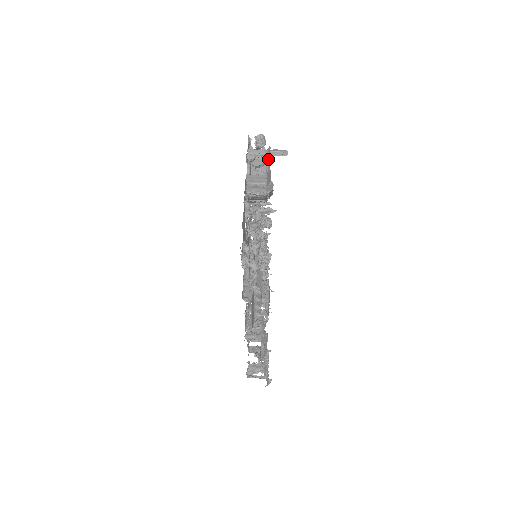
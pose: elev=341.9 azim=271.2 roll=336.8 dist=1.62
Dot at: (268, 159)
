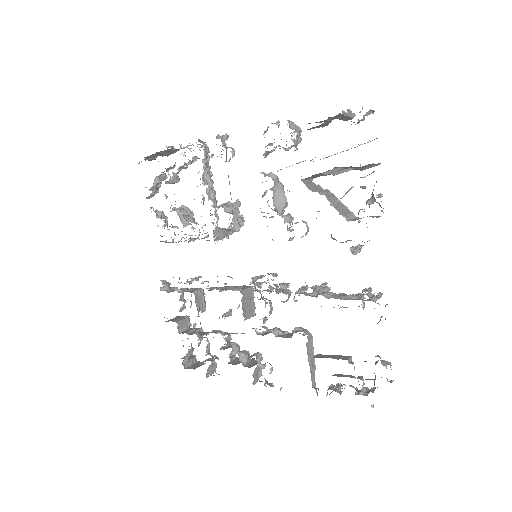
Dot at: occluded
